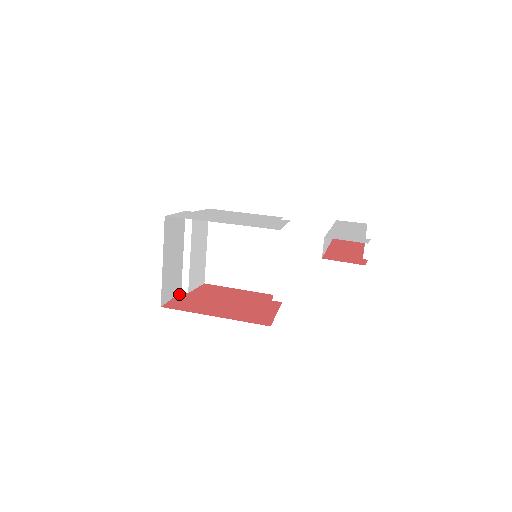
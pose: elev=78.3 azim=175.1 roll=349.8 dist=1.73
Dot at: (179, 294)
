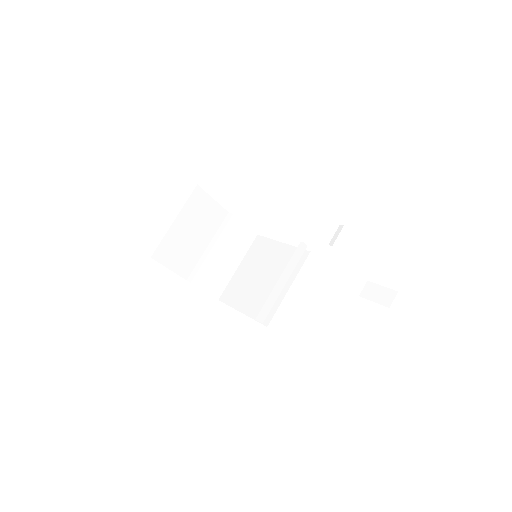
Dot at: (182, 277)
